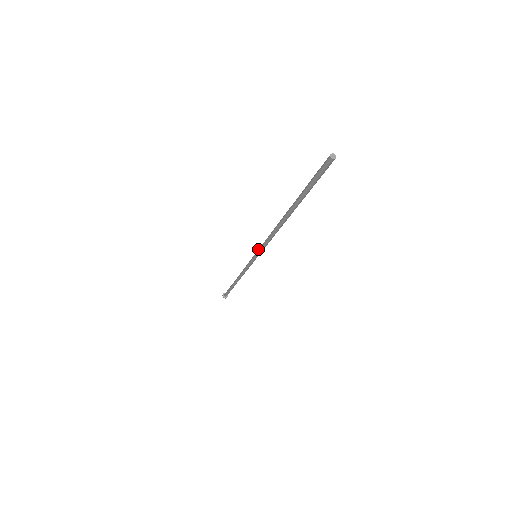
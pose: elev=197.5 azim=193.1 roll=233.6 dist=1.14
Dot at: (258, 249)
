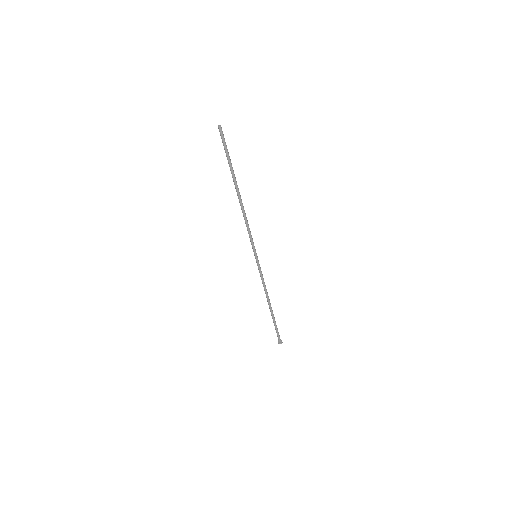
Dot at: (253, 245)
